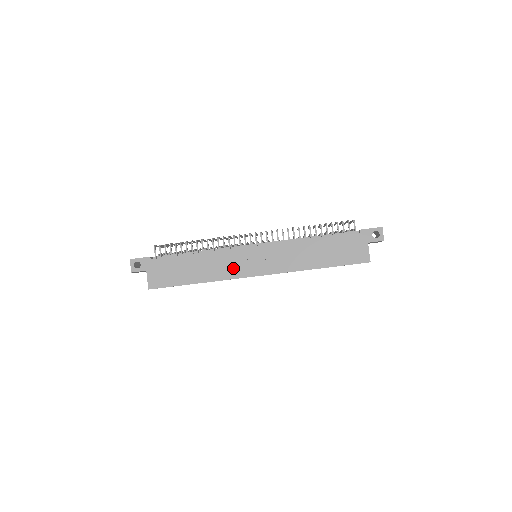
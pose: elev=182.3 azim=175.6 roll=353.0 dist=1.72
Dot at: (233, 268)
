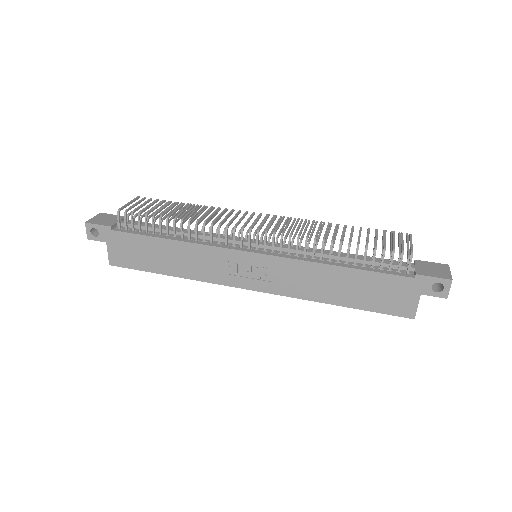
Dot at: (219, 271)
